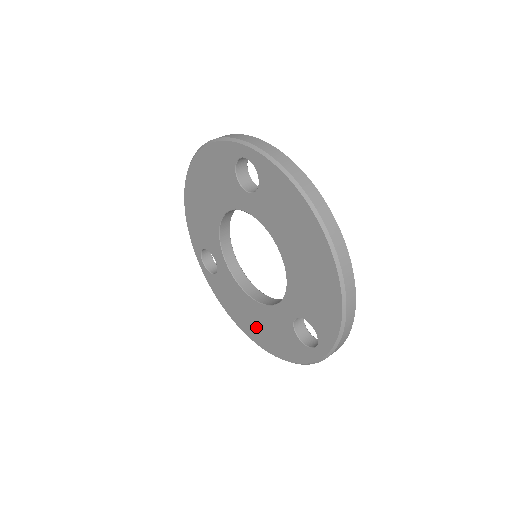
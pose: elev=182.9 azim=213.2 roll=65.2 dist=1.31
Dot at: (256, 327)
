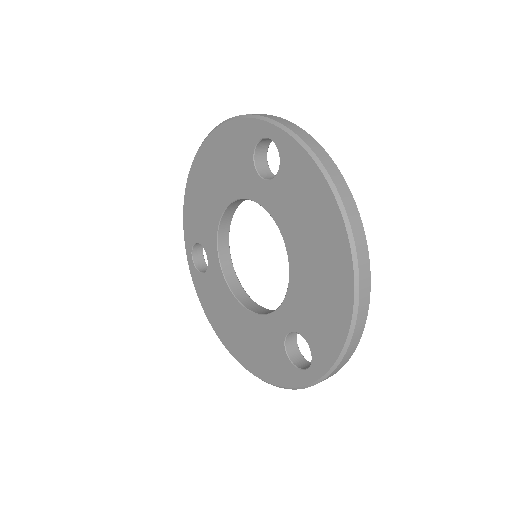
Dot at: (239, 339)
